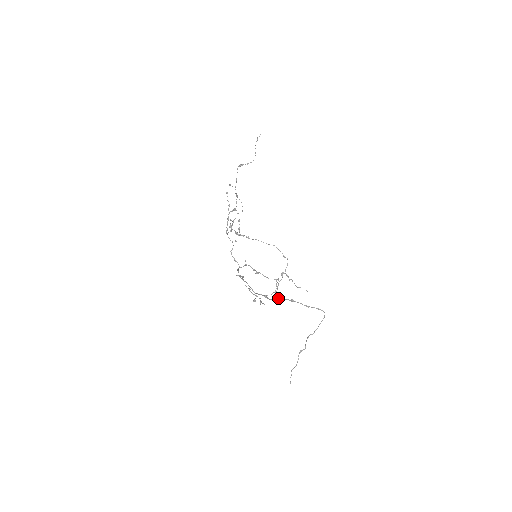
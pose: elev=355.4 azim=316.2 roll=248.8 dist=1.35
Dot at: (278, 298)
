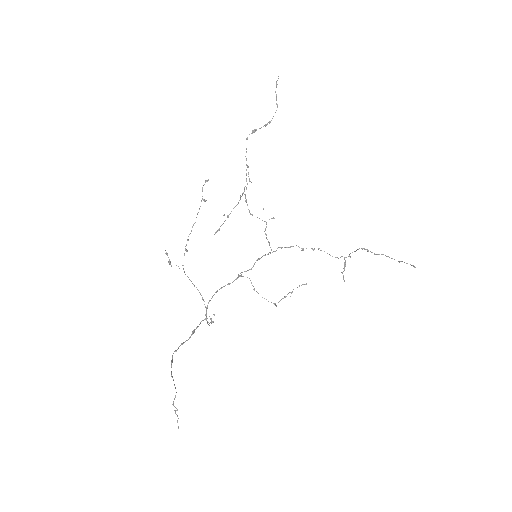
Dot at: occluded
